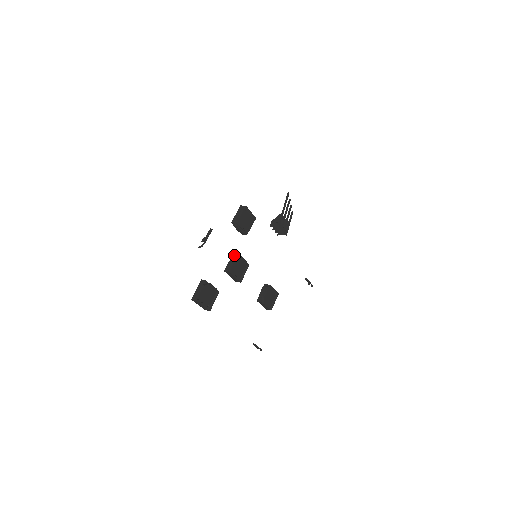
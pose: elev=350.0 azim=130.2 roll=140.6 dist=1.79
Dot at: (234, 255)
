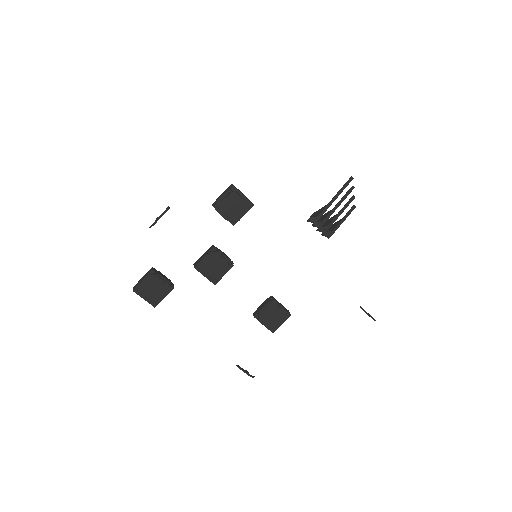
Dot at: (210, 247)
